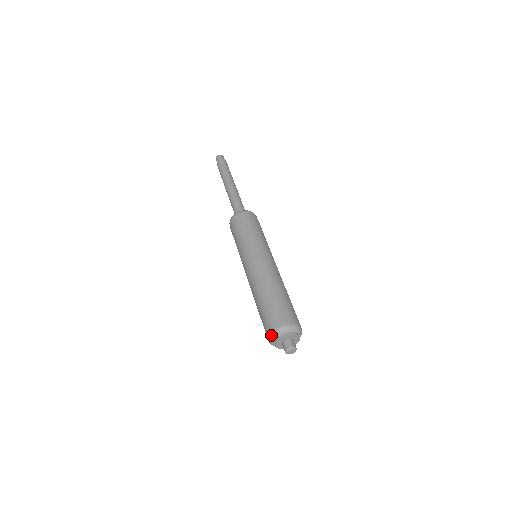
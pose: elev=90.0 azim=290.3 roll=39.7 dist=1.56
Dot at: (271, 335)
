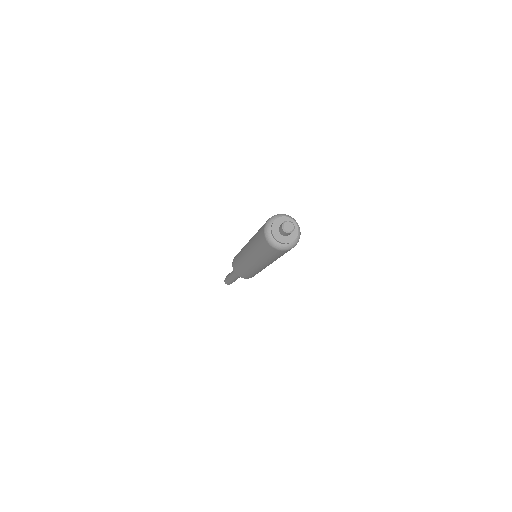
Dot at: (265, 229)
